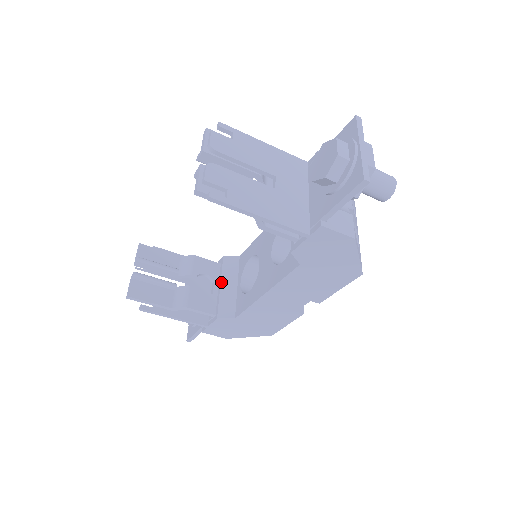
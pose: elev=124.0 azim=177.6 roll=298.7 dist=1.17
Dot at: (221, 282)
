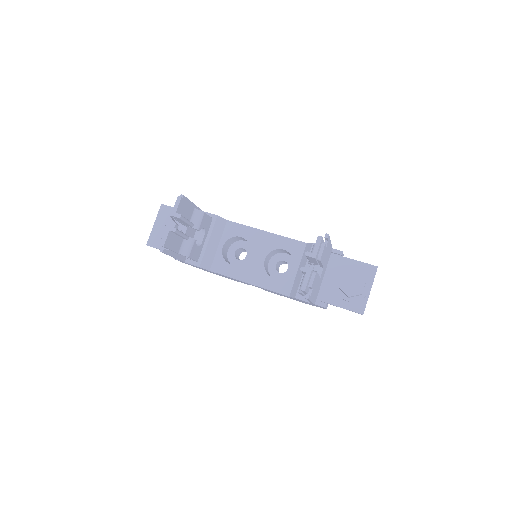
Dot at: (210, 238)
